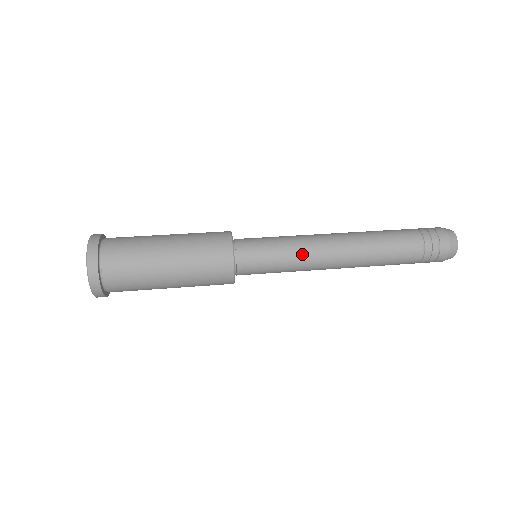
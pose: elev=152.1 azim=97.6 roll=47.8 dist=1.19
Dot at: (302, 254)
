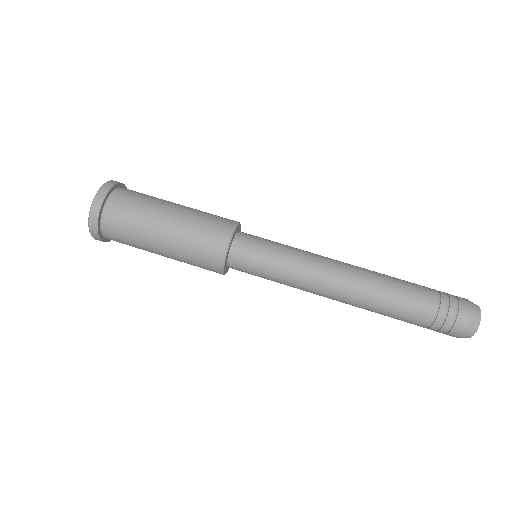
Dot at: (294, 287)
